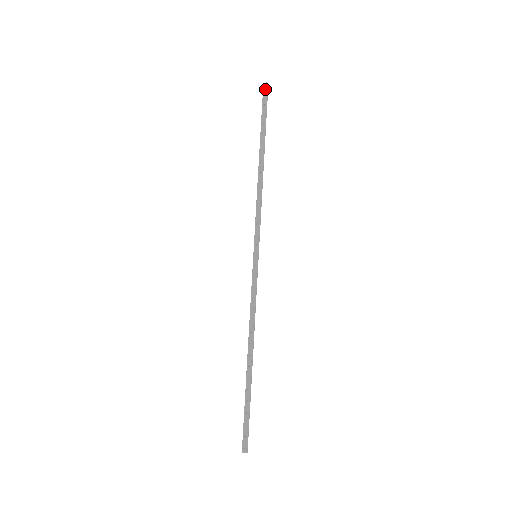
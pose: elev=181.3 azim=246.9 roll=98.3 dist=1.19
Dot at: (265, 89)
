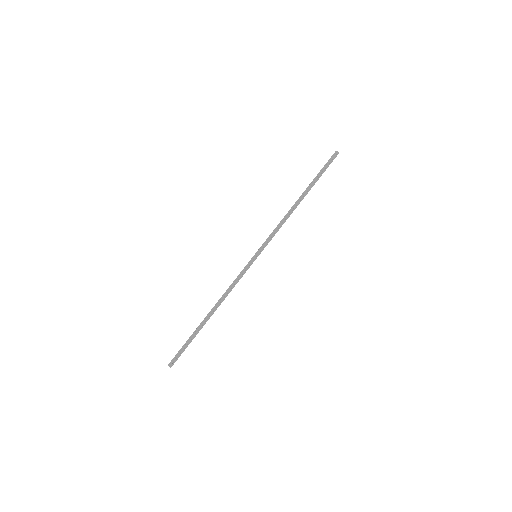
Dot at: (334, 155)
